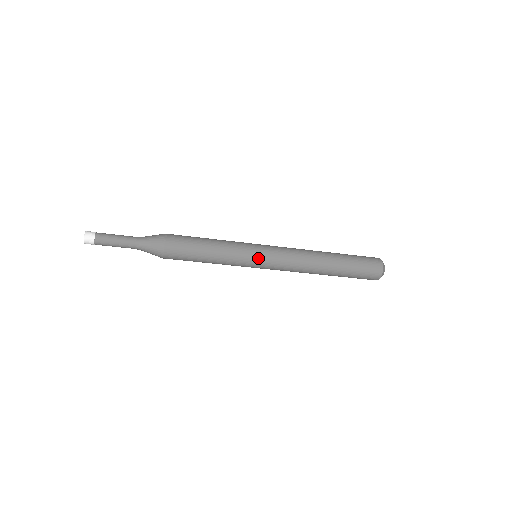
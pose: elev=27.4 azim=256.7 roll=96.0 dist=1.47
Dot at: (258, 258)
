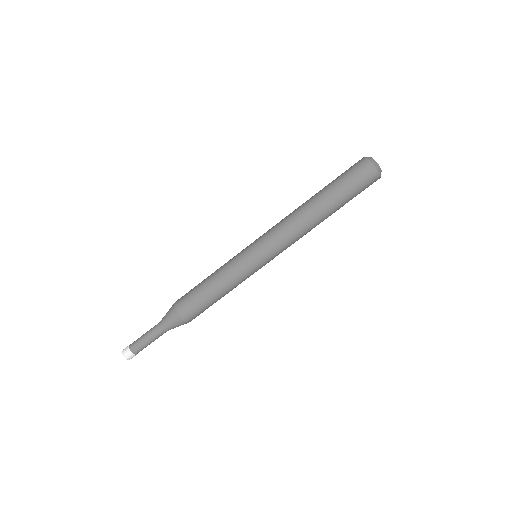
Dot at: (251, 252)
